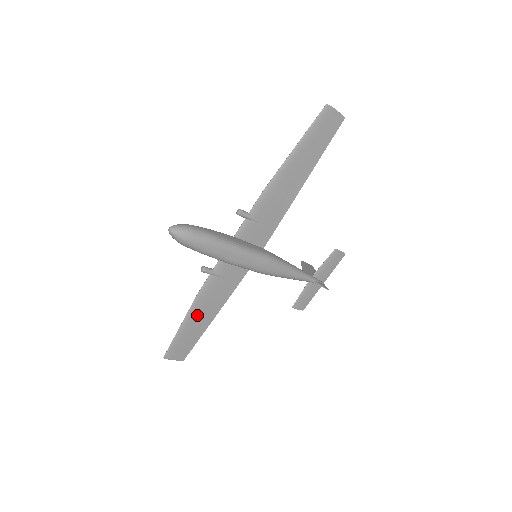
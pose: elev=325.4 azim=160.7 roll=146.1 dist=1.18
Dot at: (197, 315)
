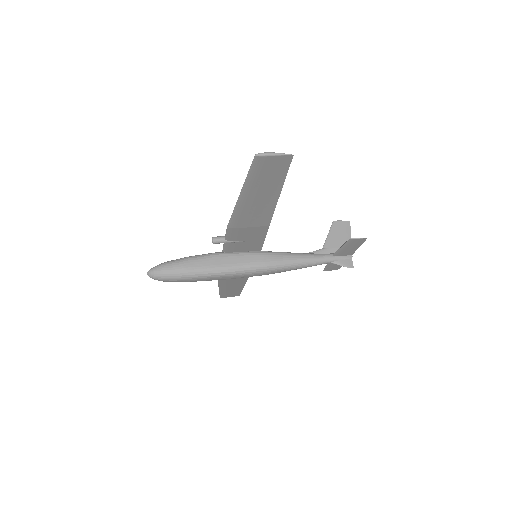
Dot at: (228, 283)
